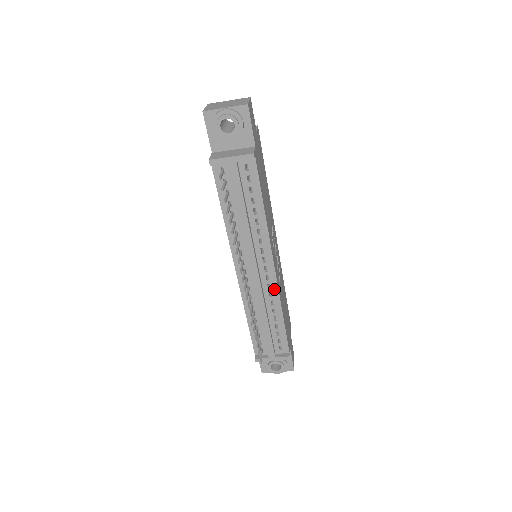
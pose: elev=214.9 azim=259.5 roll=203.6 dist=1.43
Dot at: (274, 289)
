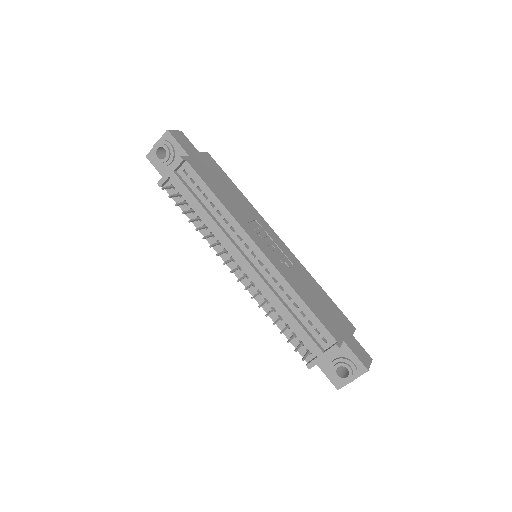
Dot at: (273, 272)
